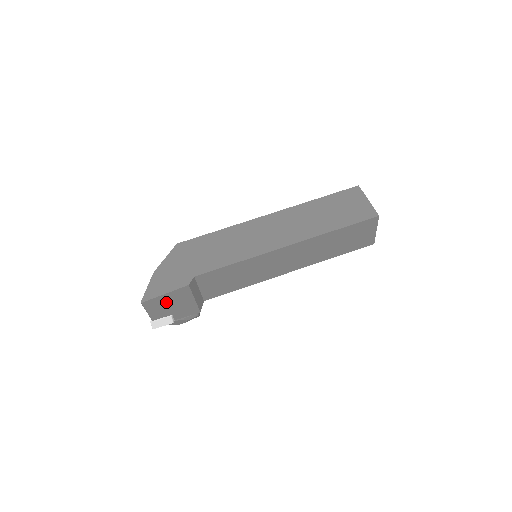
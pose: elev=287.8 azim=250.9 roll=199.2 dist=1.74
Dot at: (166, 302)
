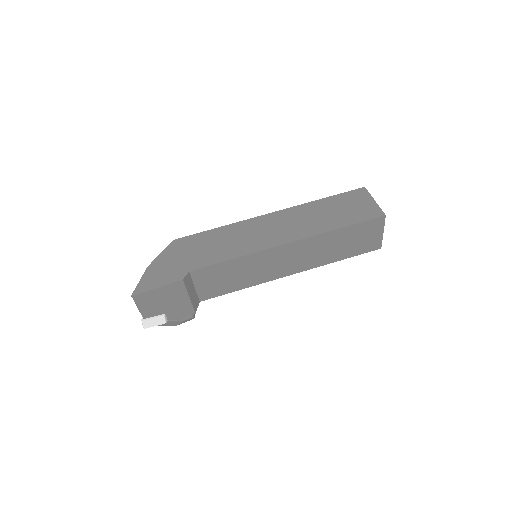
Dot at: (158, 298)
